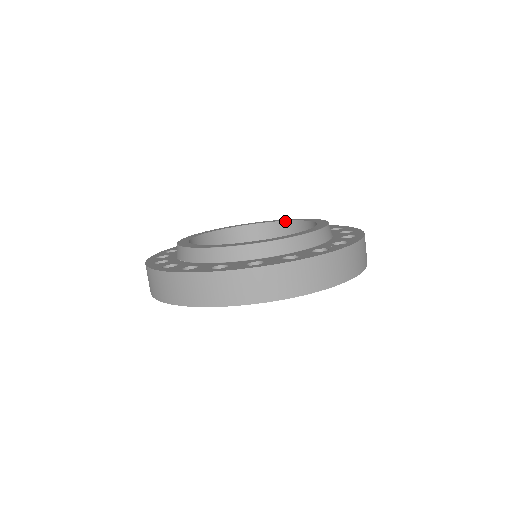
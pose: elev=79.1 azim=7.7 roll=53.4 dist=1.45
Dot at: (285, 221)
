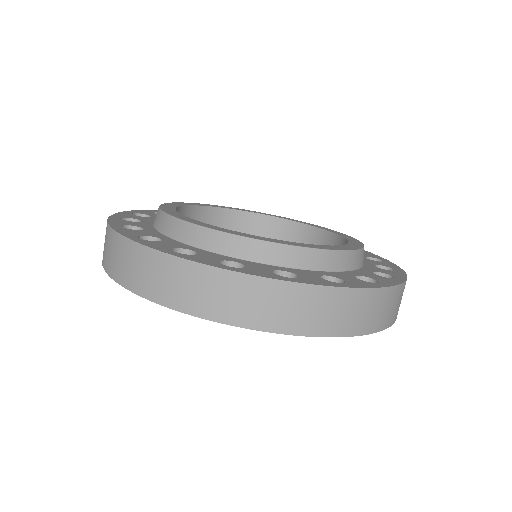
Dot at: (342, 237)
